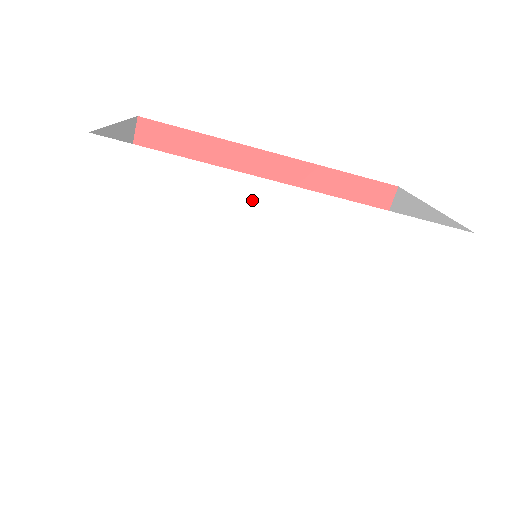
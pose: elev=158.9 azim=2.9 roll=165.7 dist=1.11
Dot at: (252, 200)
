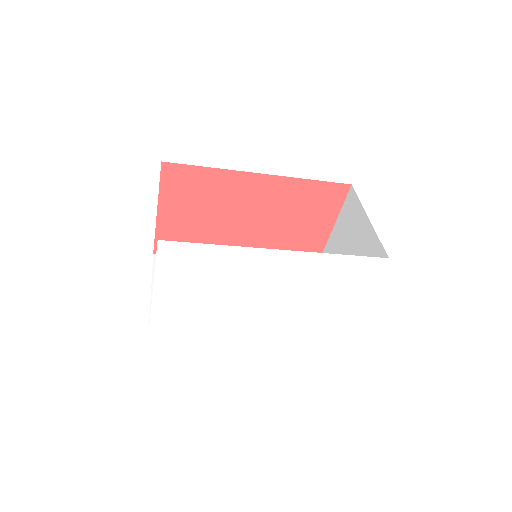
Dot at: (256, 259)
